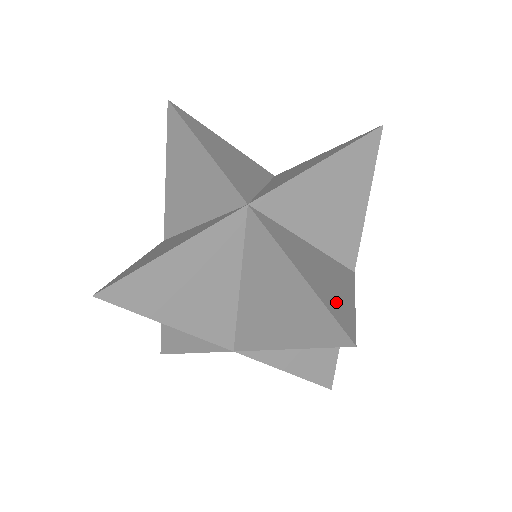
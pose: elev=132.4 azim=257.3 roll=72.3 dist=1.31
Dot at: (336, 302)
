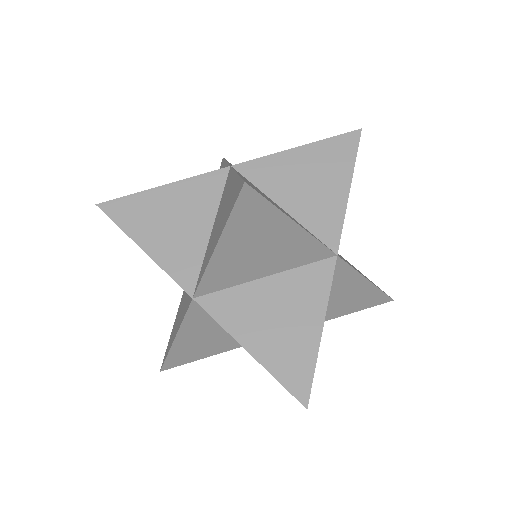
Dot at: occluded
